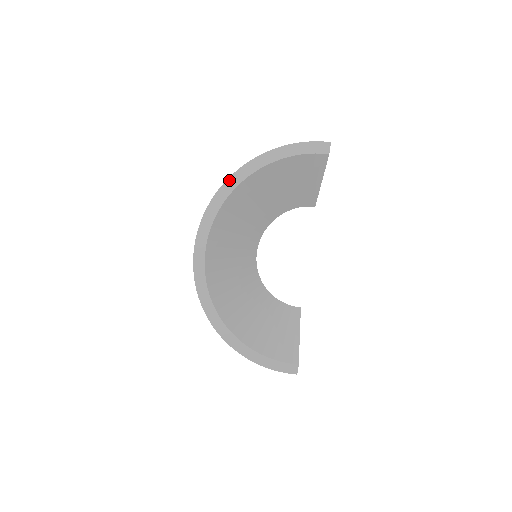
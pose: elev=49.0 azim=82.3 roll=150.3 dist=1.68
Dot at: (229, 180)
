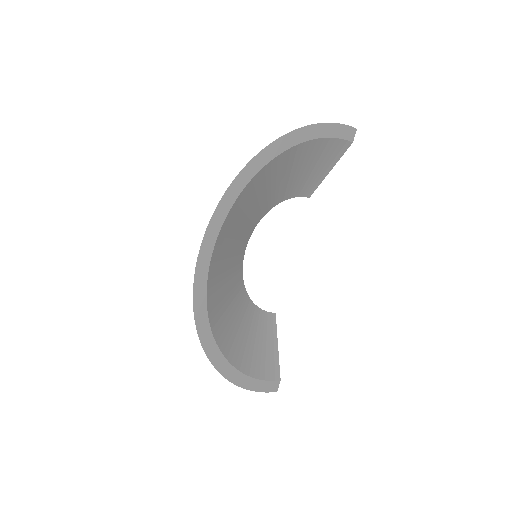
Dot at: (257, 157)
